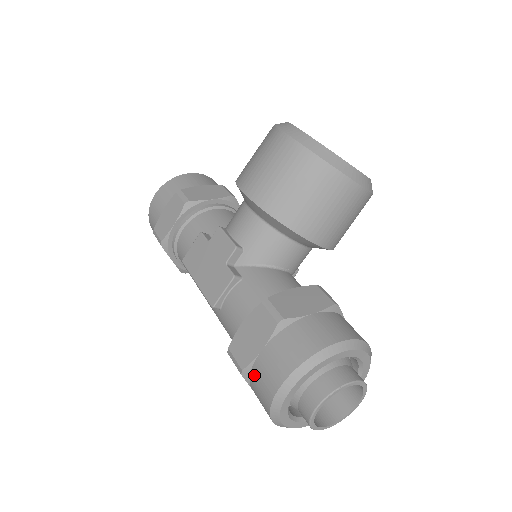
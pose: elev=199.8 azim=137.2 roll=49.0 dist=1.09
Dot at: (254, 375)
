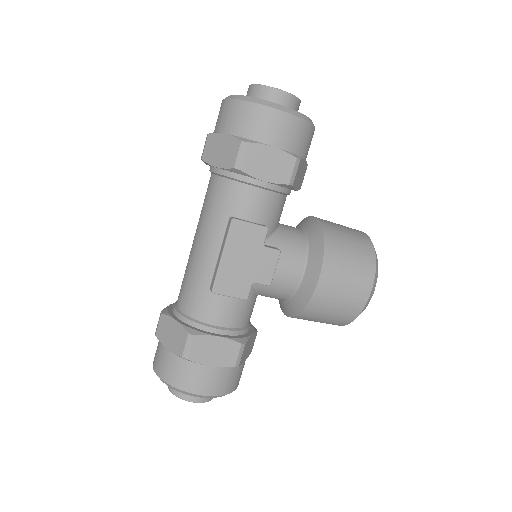
Dot at: (189, 366)
